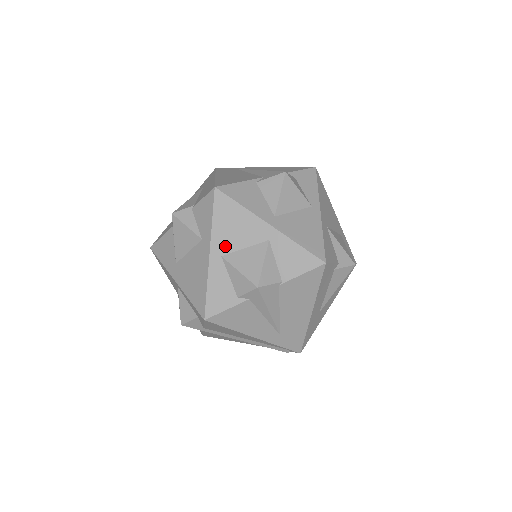
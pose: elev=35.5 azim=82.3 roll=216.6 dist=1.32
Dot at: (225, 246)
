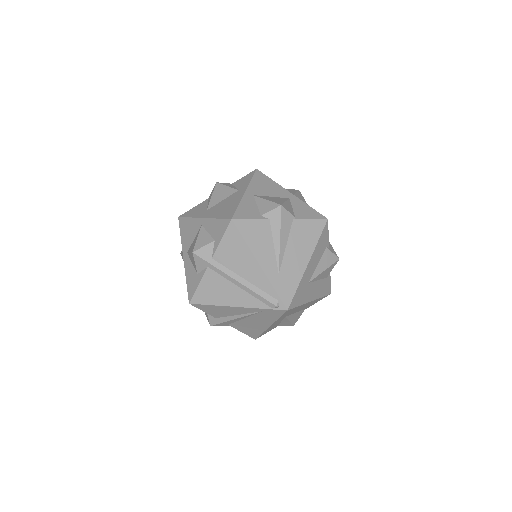
Dot at: (257, 192)
